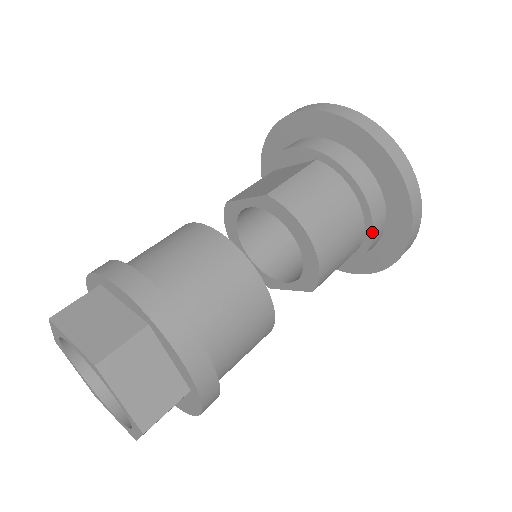
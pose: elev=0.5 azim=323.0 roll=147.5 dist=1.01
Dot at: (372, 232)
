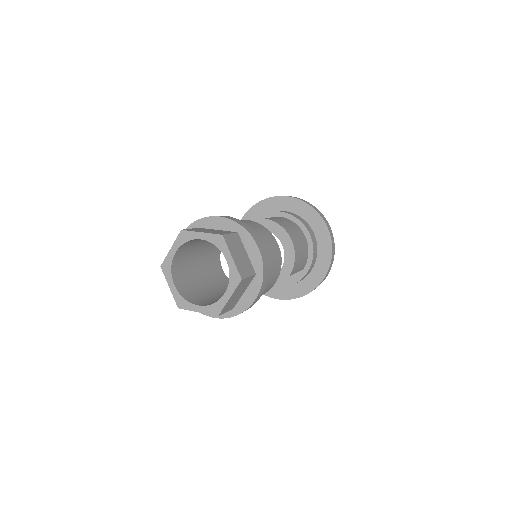
Dot at: (313, 252)
